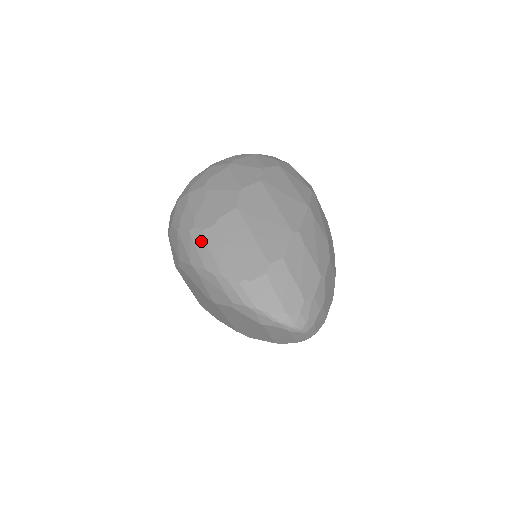
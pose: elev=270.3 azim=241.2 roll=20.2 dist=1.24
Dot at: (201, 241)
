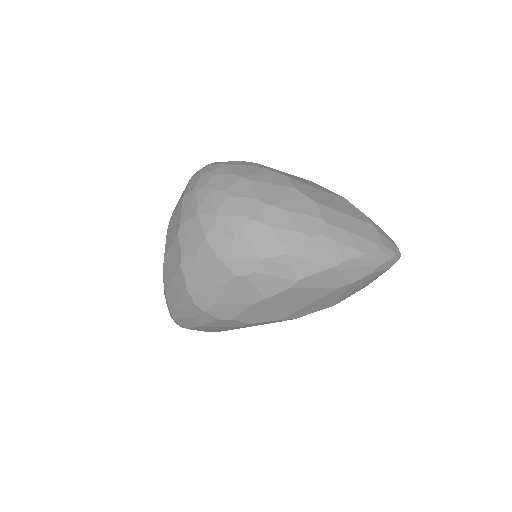
Dot at: (328, 243)
